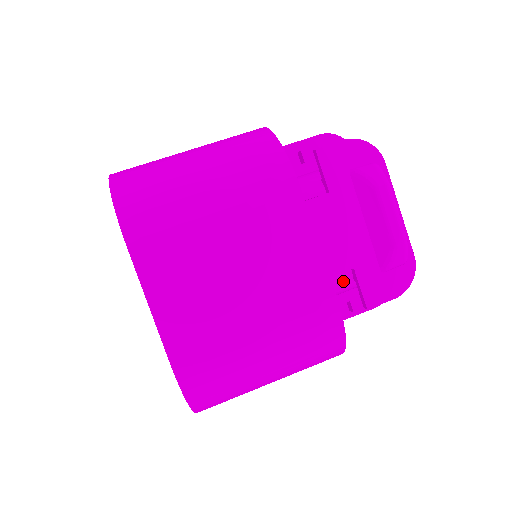
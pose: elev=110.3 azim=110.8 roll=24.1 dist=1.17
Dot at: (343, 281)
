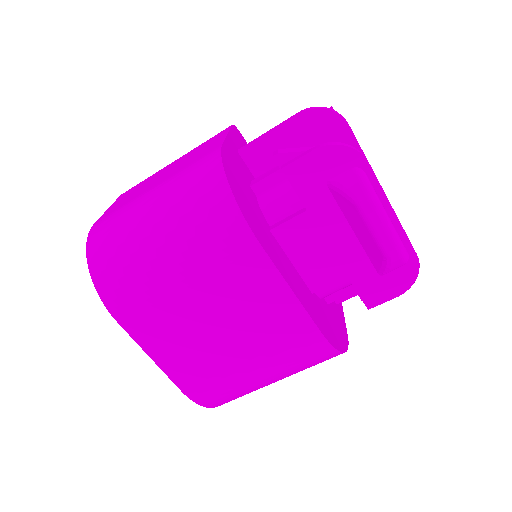
Dot at: (341, 284)
